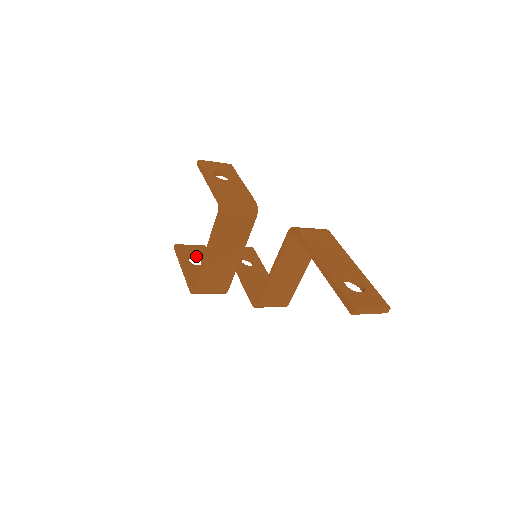
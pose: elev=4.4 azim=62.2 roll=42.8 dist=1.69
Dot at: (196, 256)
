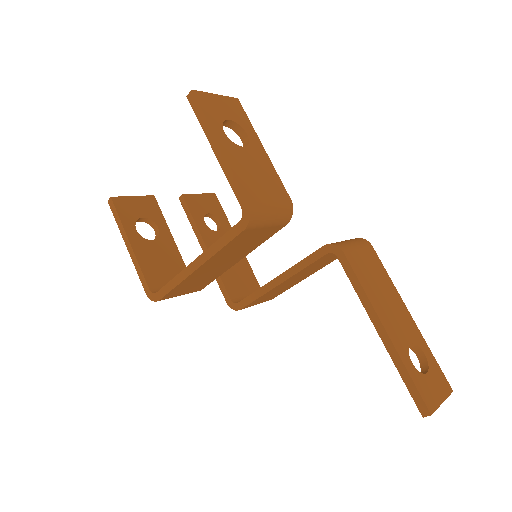
Dot at: (144, 219)
